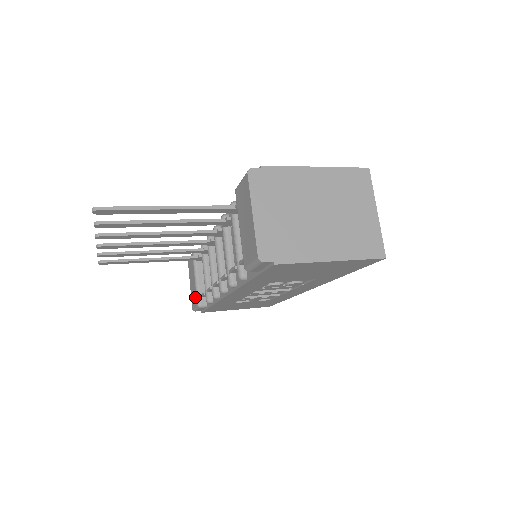
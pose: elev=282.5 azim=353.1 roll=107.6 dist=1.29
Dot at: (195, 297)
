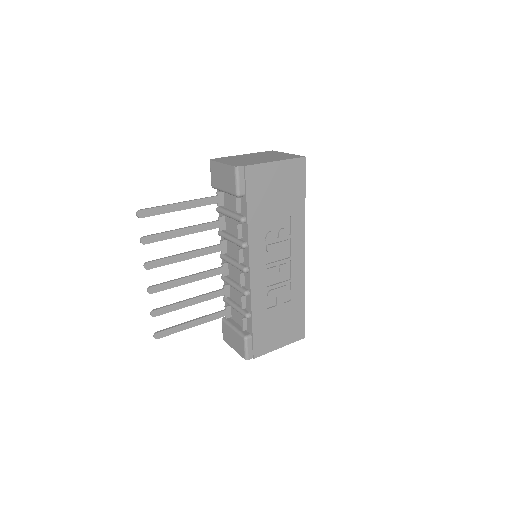
Dot at: (240, 339)
